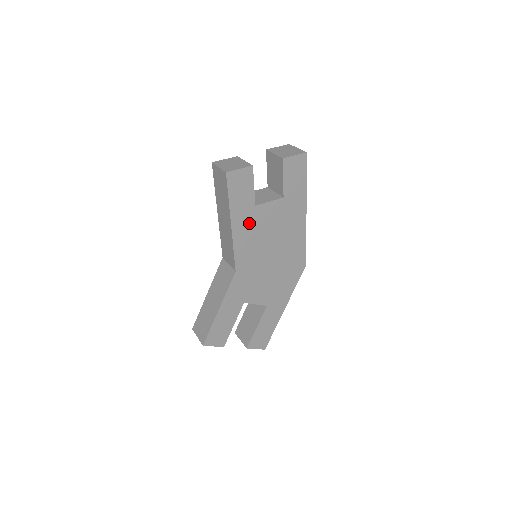
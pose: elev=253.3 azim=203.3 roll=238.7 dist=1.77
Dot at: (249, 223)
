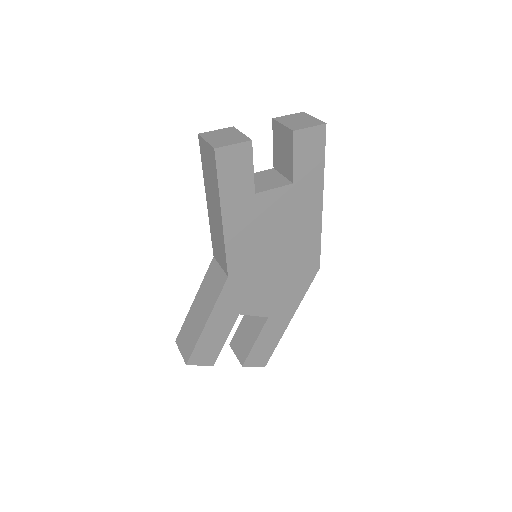
Dot at: (246, 216)
